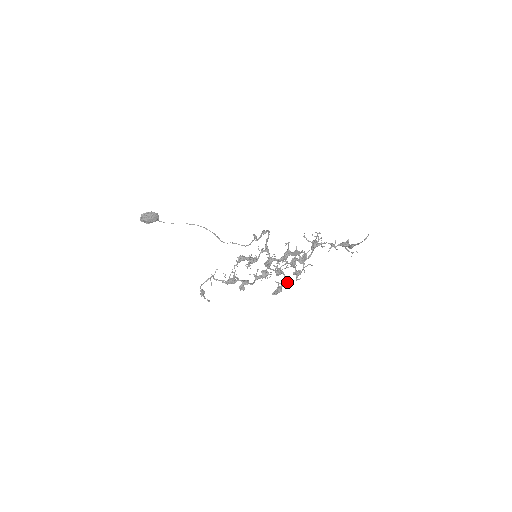
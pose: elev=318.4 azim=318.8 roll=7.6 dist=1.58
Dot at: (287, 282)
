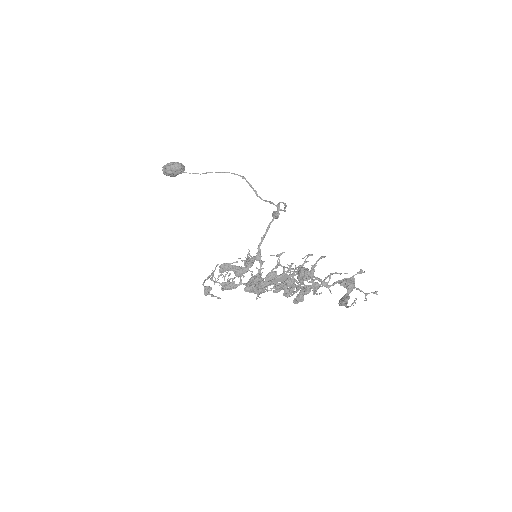
Dot at: (307, 292)
